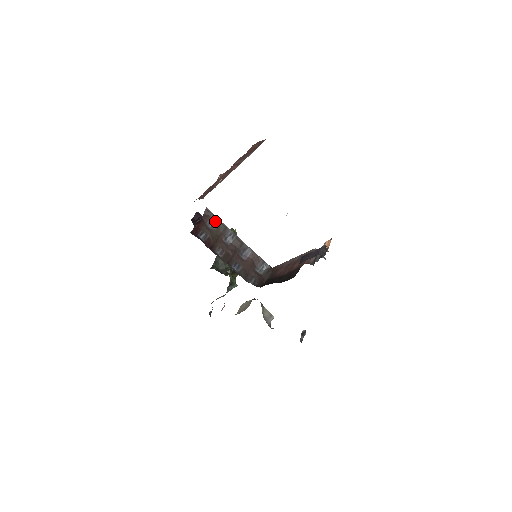
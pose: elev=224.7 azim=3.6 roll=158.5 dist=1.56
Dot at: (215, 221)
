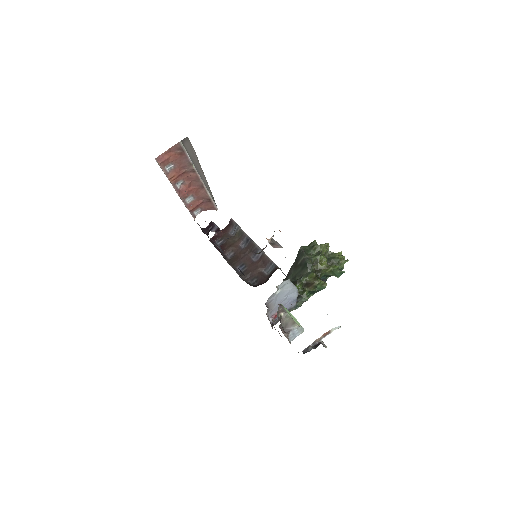
Dot at: (236, 229)
